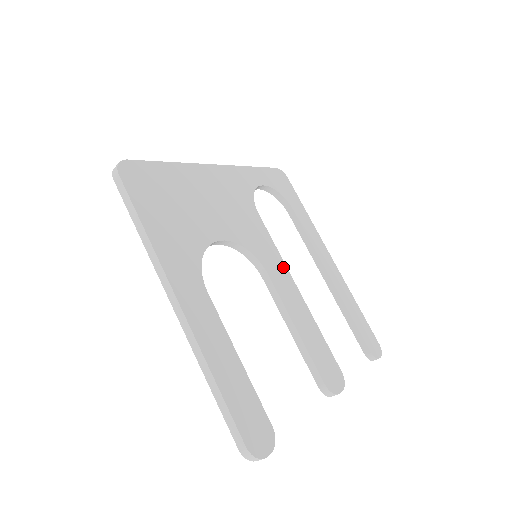
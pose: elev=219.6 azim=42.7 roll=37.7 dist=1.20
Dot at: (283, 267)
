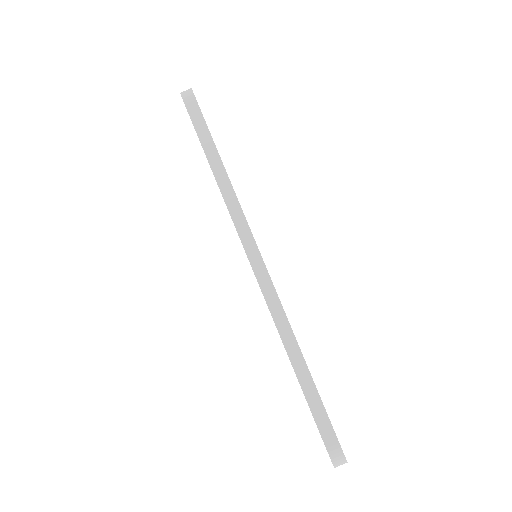
Dot at: occluded
